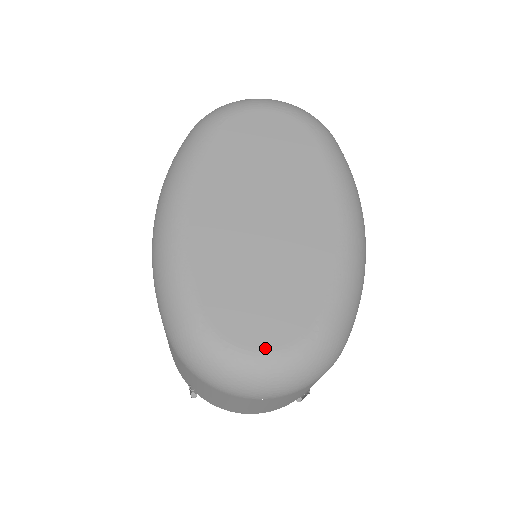
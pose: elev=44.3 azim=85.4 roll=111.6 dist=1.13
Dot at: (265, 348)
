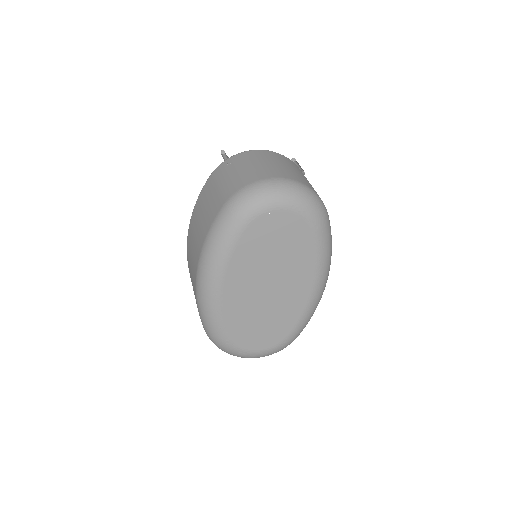
Dot at: (258, 350)
